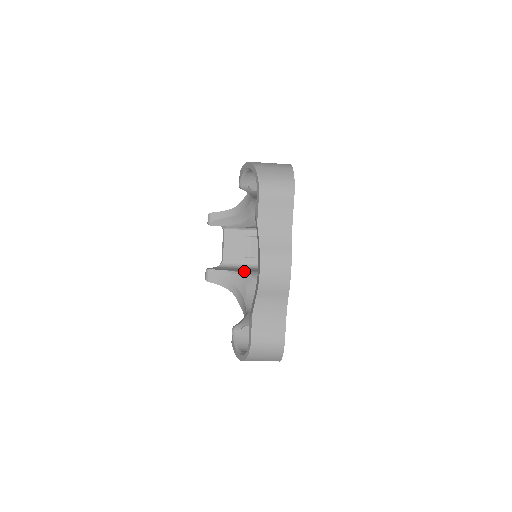
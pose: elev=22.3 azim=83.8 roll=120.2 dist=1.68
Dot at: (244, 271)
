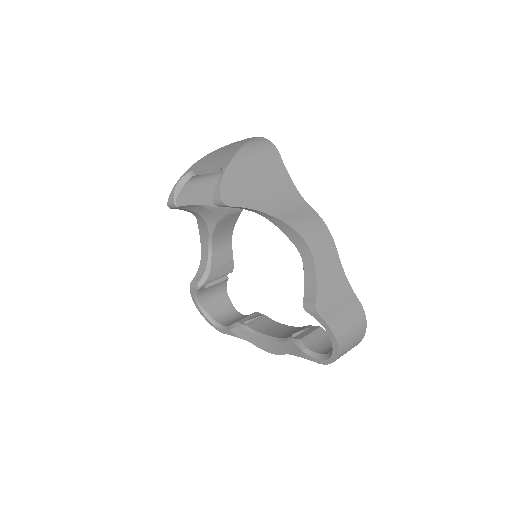
Dot at: occluded
